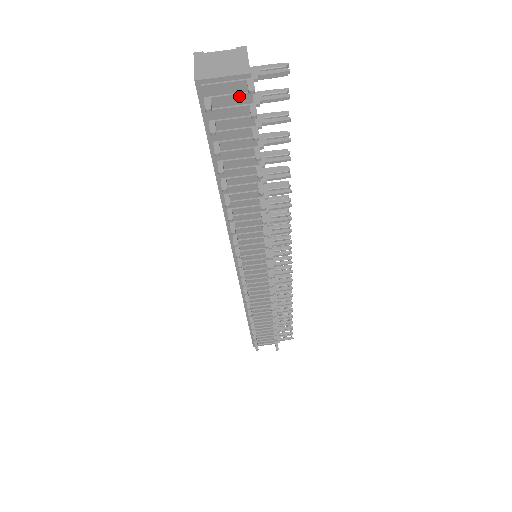
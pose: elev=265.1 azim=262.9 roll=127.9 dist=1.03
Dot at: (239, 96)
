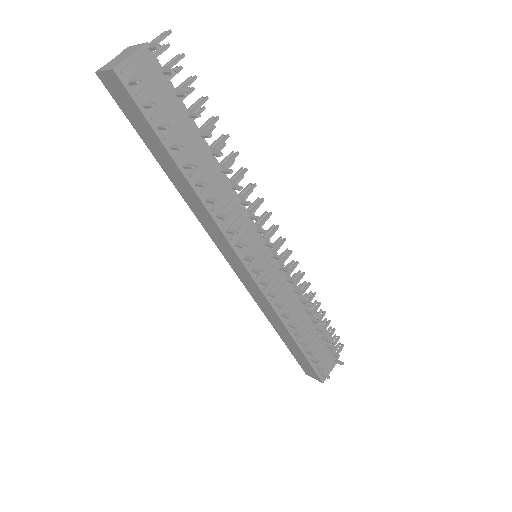
Dot at: (151, 67)
